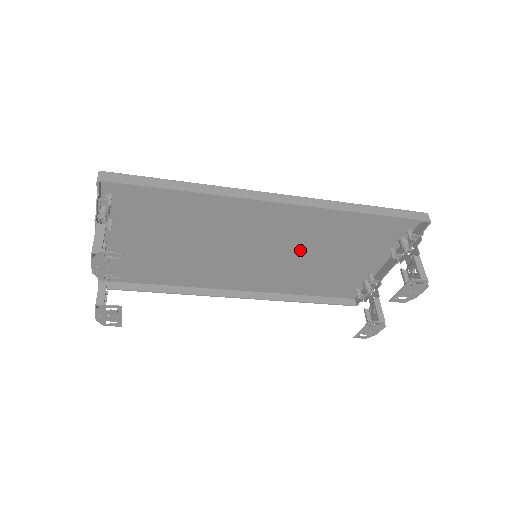
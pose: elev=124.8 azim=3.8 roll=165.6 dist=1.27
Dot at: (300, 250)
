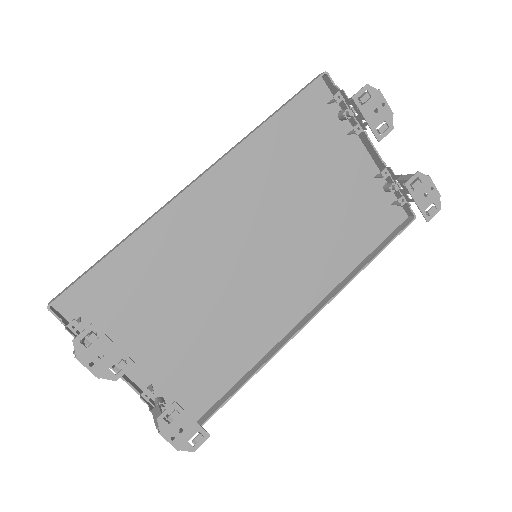
Dot at: (286, 216)
